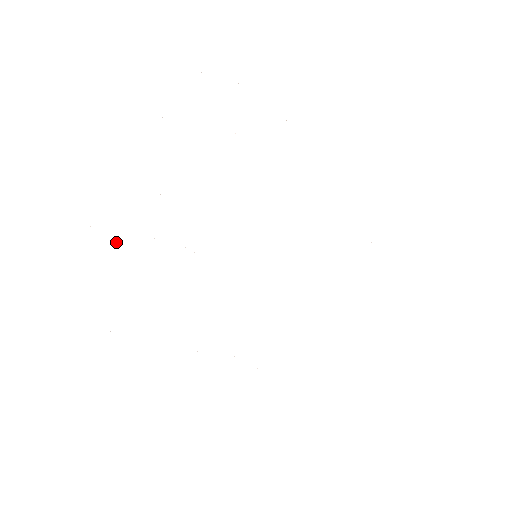
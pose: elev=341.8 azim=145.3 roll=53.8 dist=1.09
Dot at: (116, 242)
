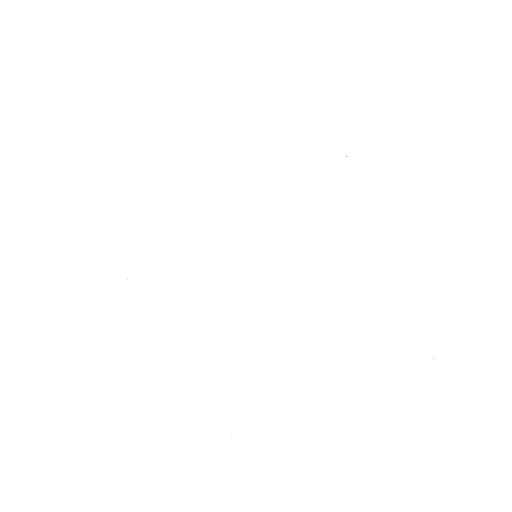
Dot at: occluded
